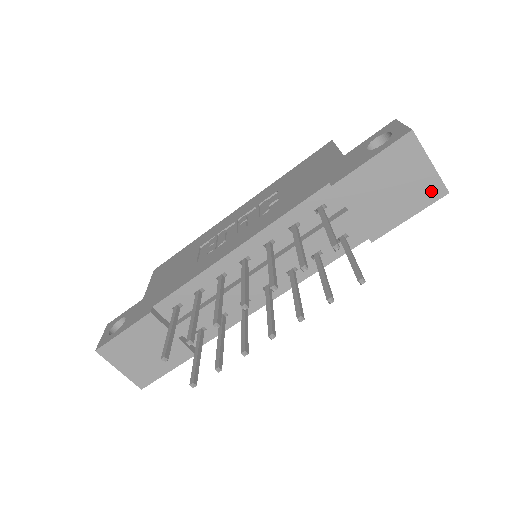
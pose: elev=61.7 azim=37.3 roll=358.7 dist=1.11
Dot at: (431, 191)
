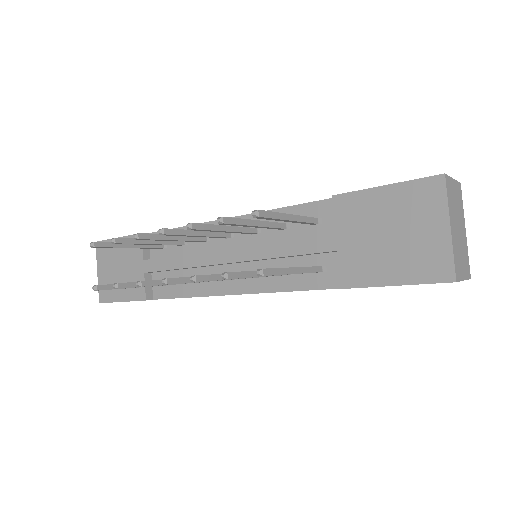
Dot at: (434, 265)
